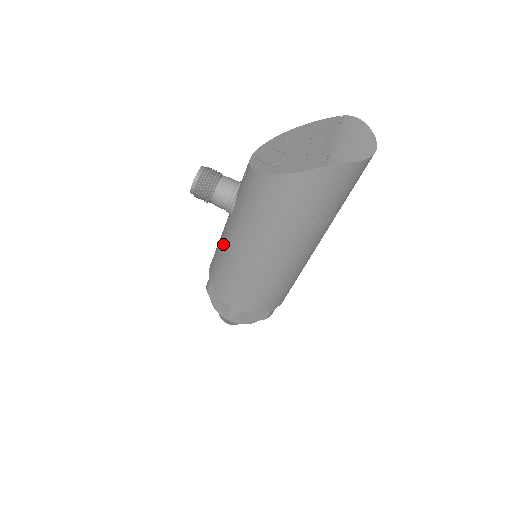
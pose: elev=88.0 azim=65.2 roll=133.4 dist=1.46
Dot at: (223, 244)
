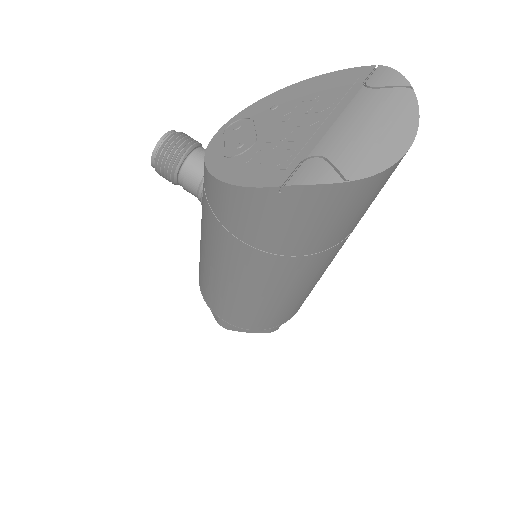
Dot at: (200, 242)
